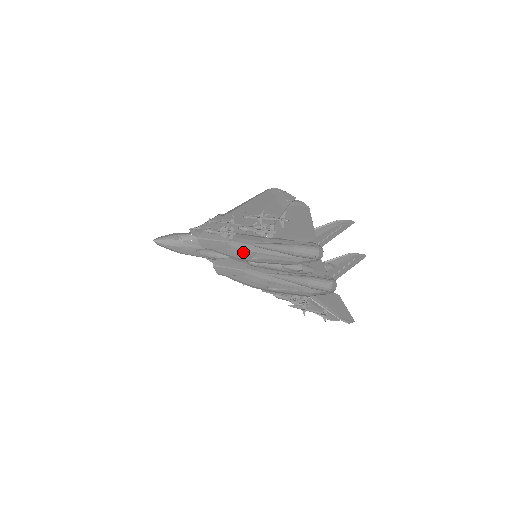
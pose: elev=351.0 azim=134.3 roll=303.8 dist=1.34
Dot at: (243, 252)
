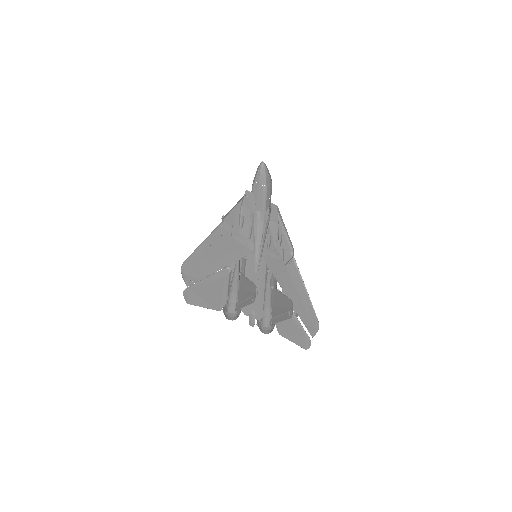
Dot at: occluded
